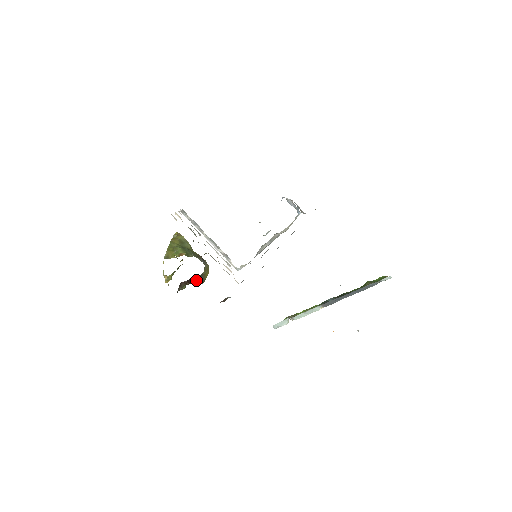
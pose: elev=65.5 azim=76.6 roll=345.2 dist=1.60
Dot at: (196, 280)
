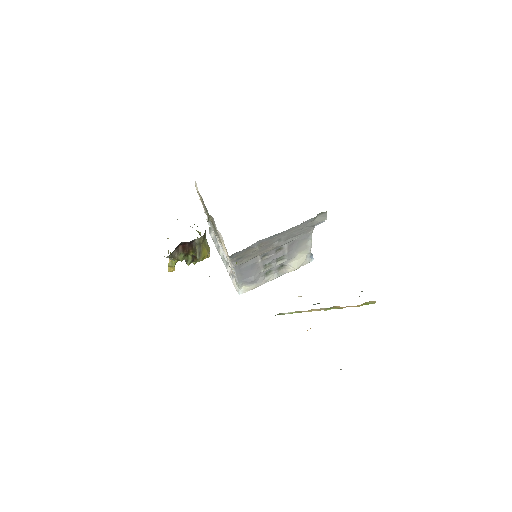
Dot at: (193, 250)
